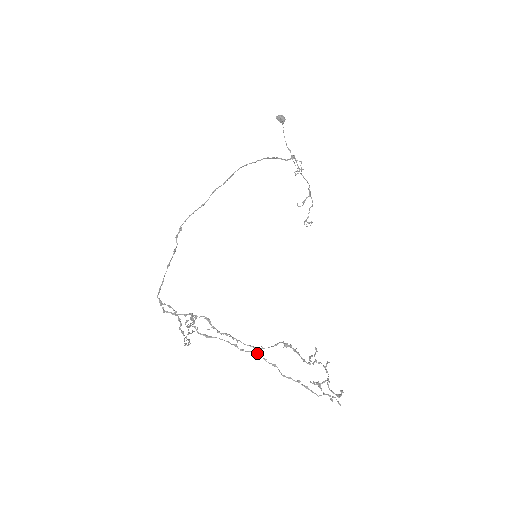
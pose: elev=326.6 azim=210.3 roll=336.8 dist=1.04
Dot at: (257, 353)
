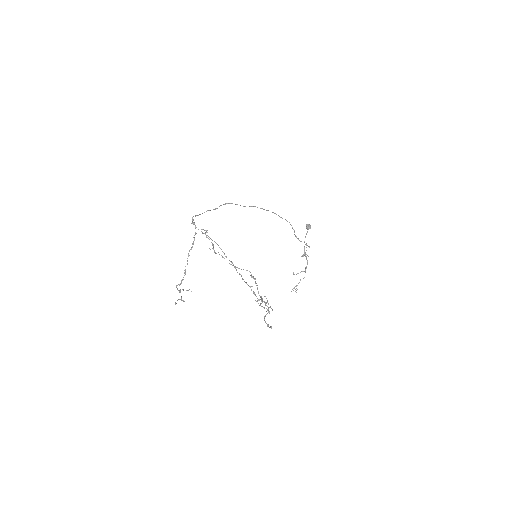
Dot at: occluded
